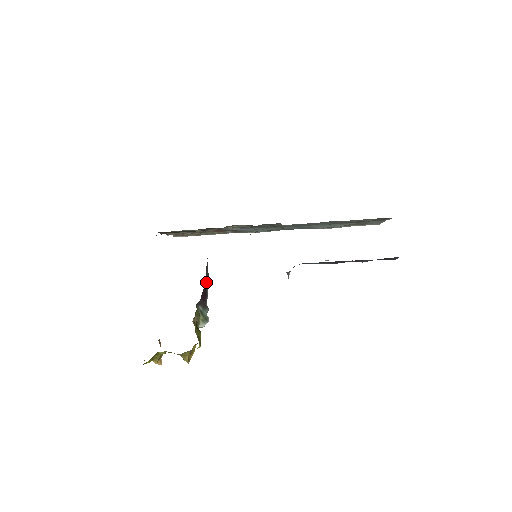
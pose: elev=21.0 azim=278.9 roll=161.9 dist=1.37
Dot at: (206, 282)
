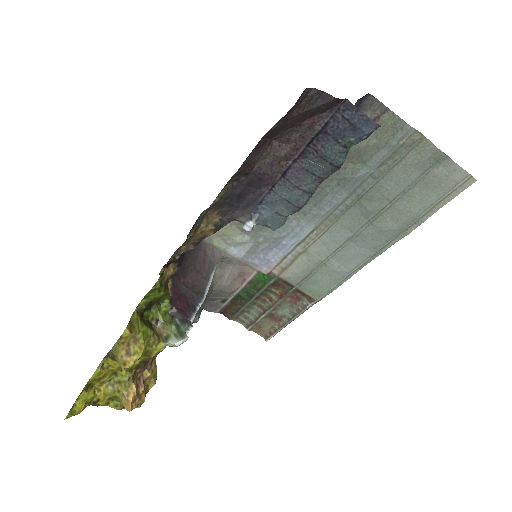
Dot at: (194, 296)
